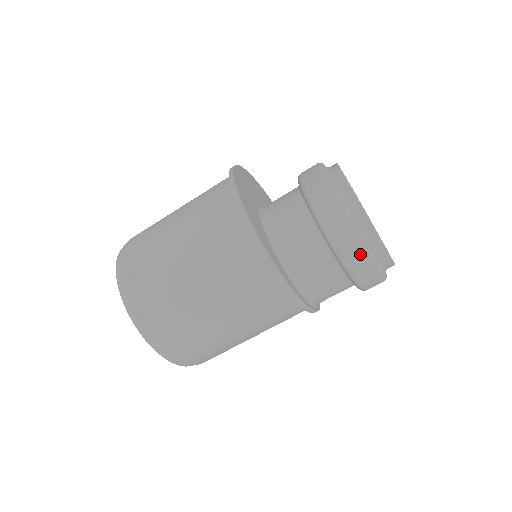
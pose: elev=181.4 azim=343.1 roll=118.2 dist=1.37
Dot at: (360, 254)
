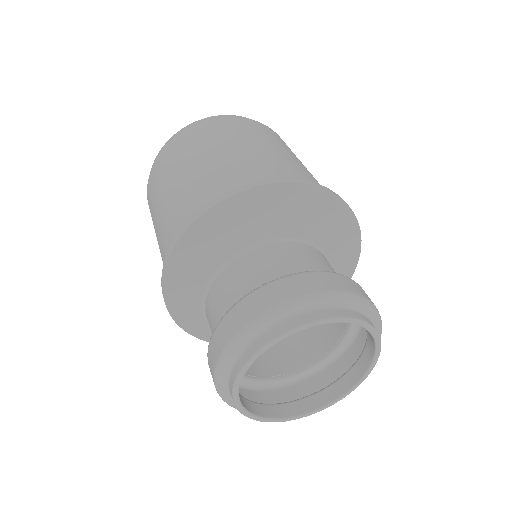
Dot at: occluded
